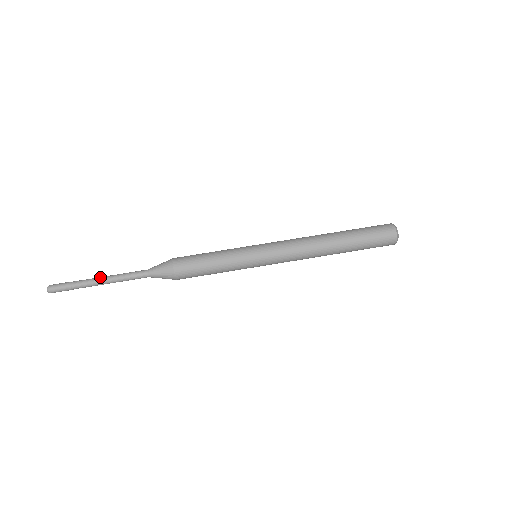
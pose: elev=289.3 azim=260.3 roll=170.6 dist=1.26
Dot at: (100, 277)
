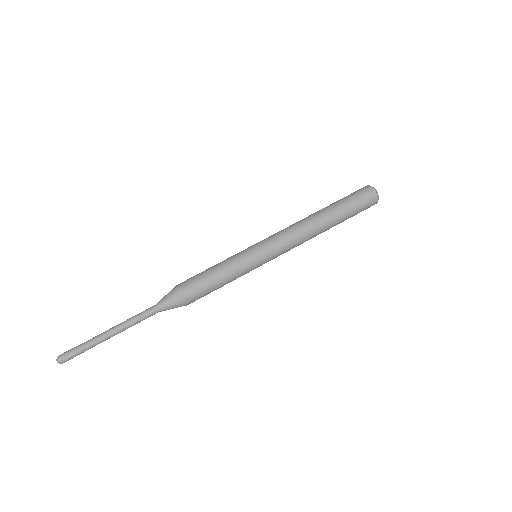
Dot at: (109, 329)
